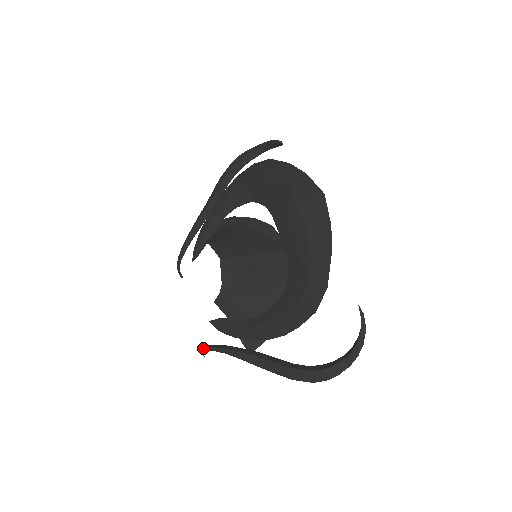
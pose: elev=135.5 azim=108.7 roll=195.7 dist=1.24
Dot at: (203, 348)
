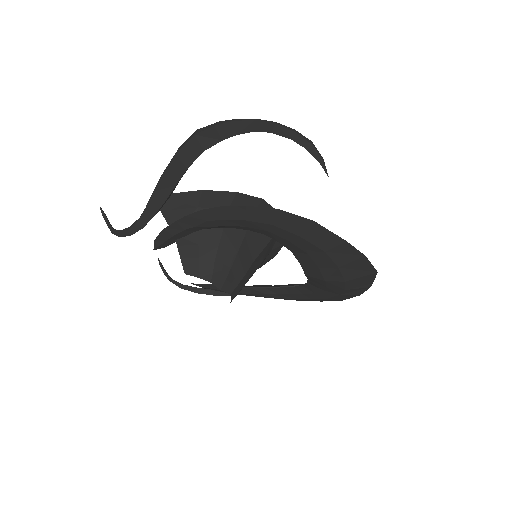
Dot at: (181, 288)
